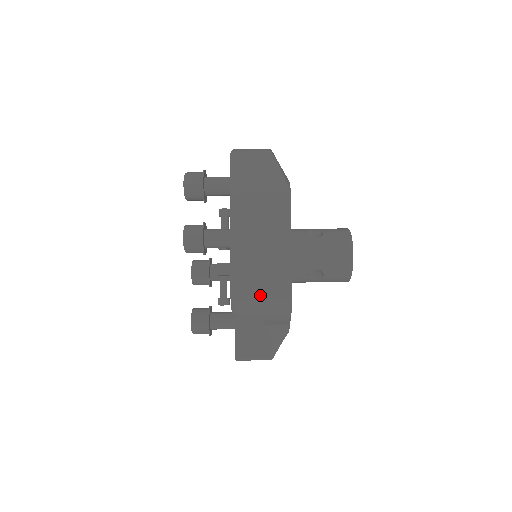
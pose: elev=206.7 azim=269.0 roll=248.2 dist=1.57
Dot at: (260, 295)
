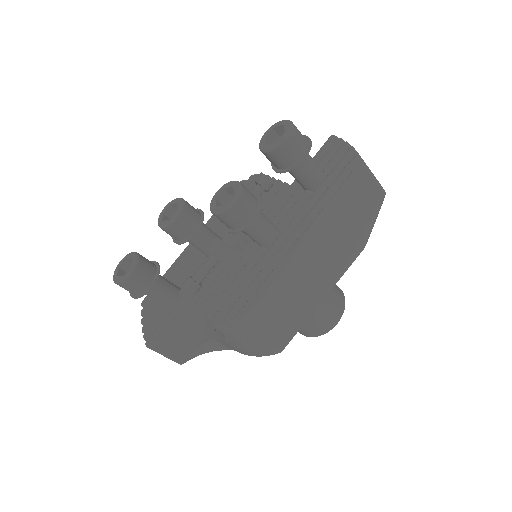
Dot at: (262, 333)
